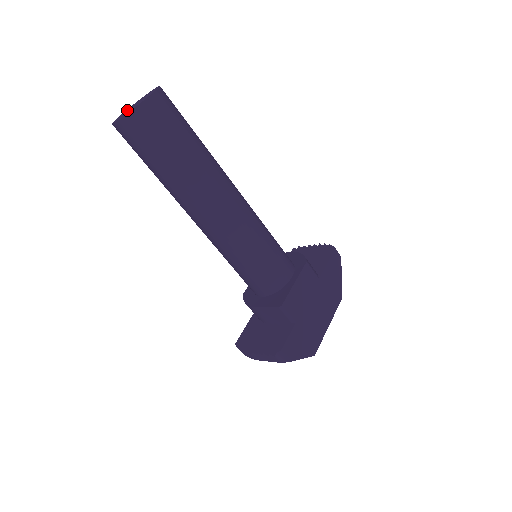
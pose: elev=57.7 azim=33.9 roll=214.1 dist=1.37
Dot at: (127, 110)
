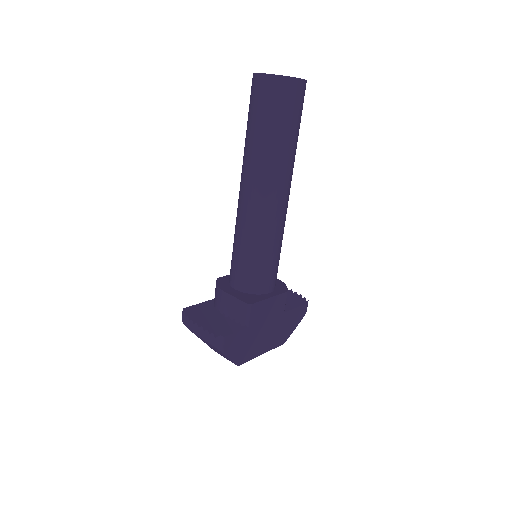
Dot at: occluded
